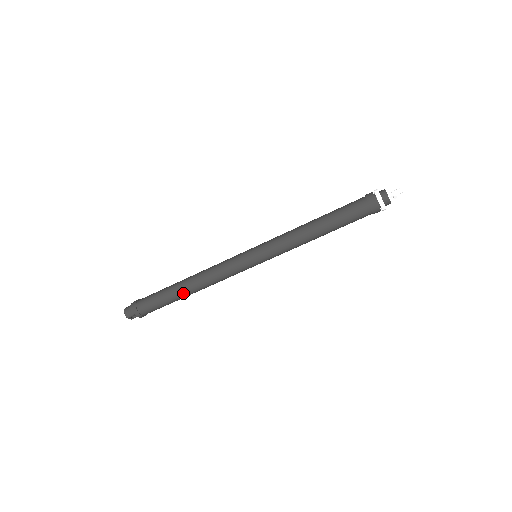
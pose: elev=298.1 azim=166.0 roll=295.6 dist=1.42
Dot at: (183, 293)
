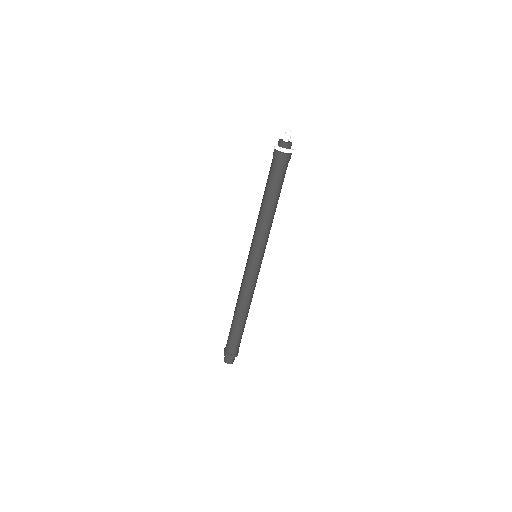
Dot at: (244, 319)
